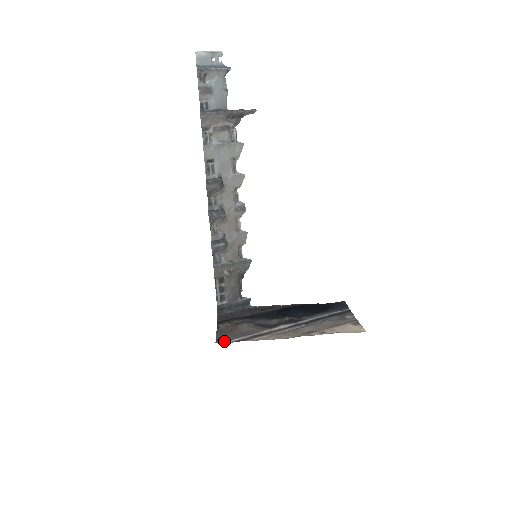
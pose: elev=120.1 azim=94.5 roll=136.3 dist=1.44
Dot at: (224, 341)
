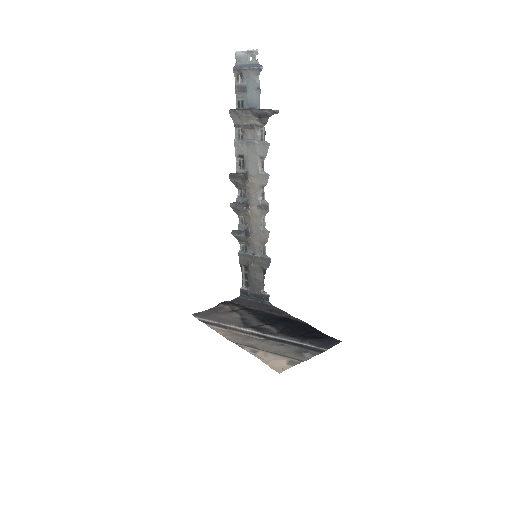
Dot at: (196, 316)
